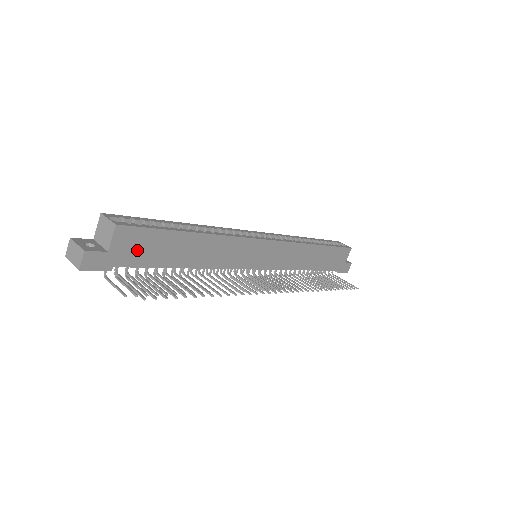
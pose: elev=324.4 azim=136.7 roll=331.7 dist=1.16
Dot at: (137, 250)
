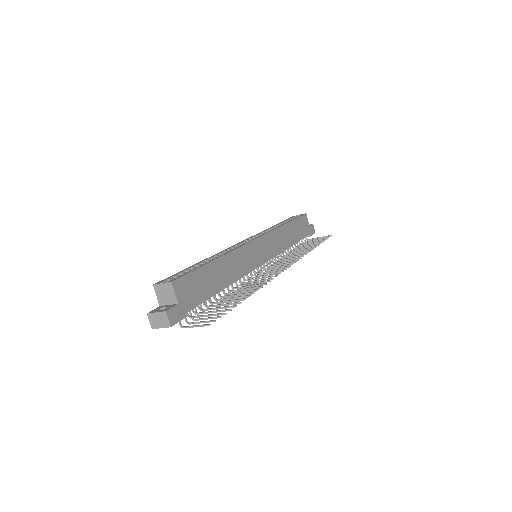
Dot at: (192, 293)
